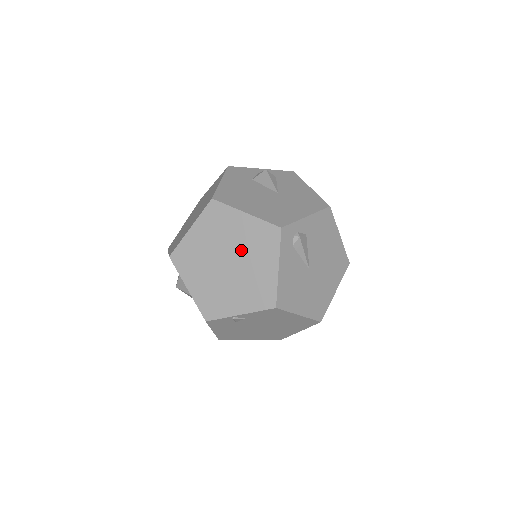
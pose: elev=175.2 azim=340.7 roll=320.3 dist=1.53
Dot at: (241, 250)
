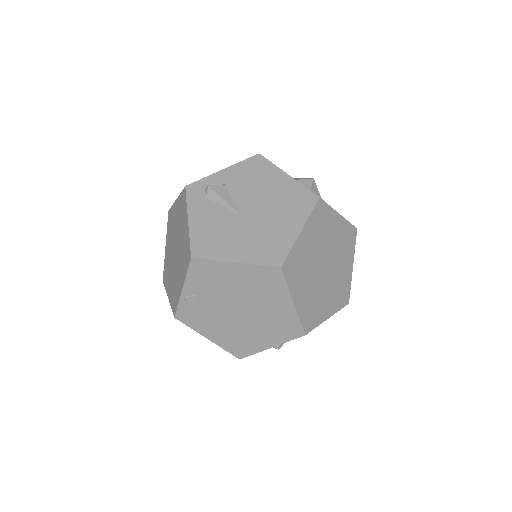
Dot at: (177, 231)
